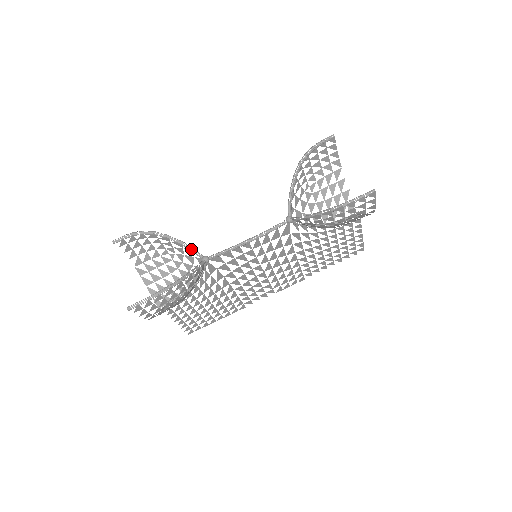
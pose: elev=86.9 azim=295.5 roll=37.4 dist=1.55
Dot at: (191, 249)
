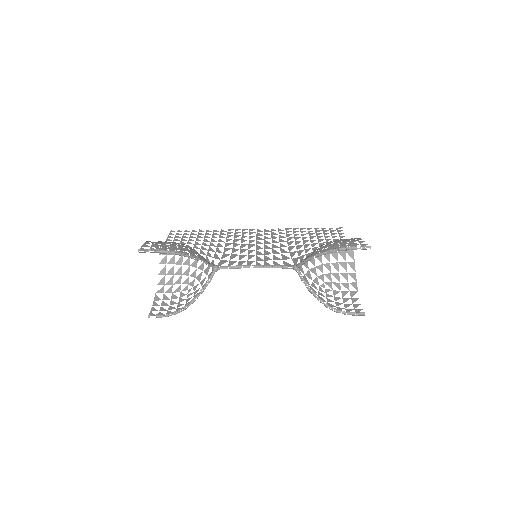
Dot at: (206, 261)
